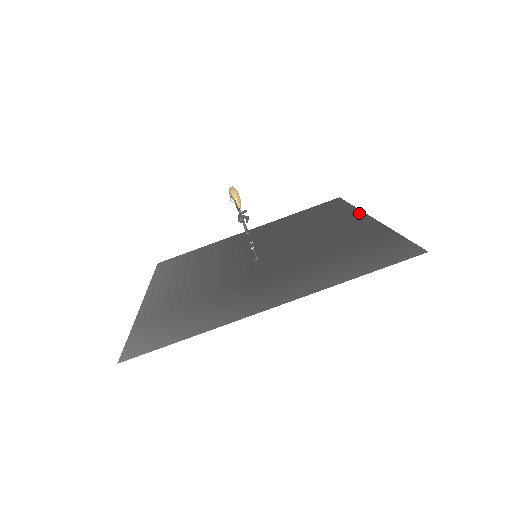
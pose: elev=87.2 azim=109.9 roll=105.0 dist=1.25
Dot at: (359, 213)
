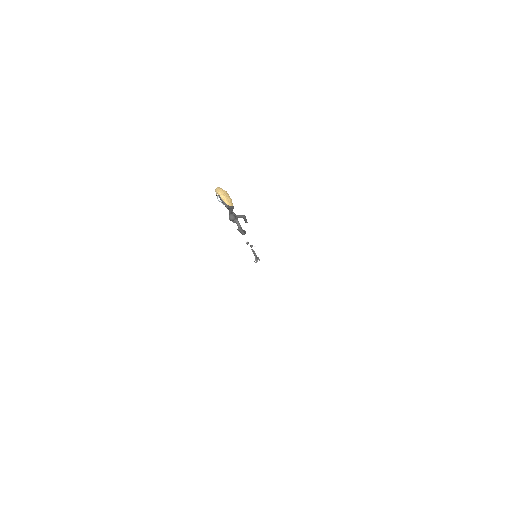
Dot at: occluded
